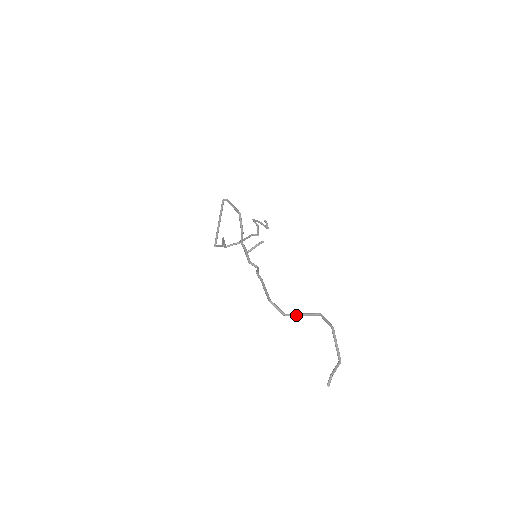
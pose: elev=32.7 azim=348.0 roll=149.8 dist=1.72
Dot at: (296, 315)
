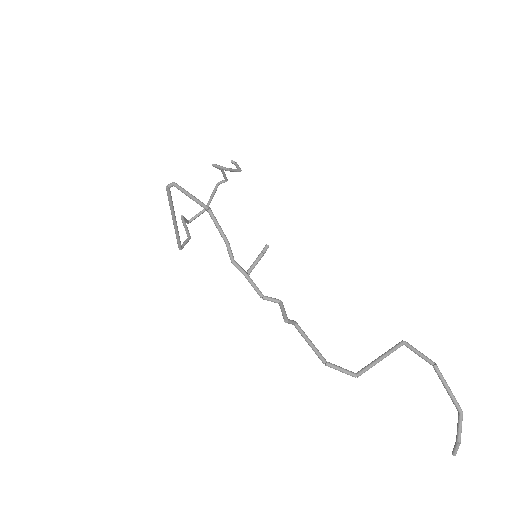
Dot at: (372, 366)
